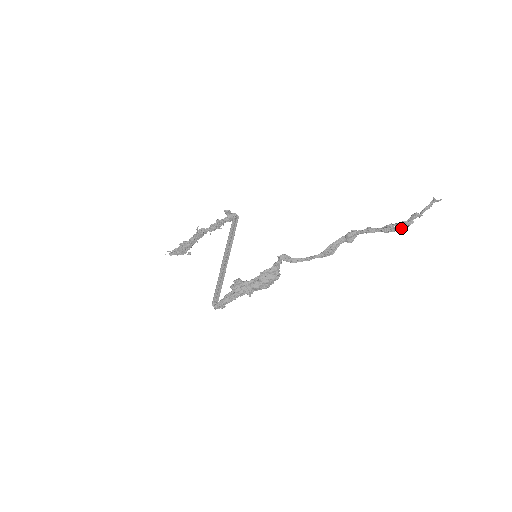
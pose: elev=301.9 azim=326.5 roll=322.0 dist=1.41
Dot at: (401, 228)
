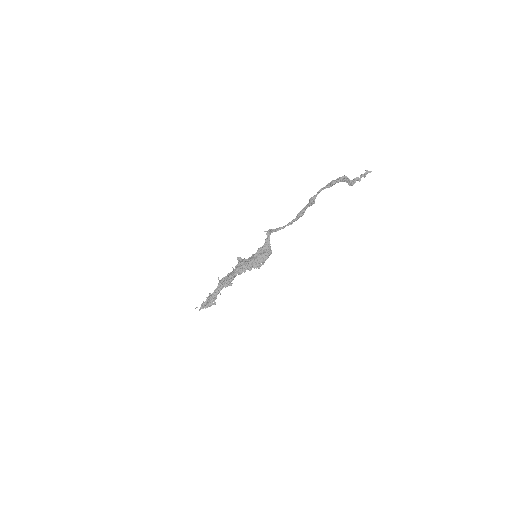
Dot at: (342, 179)
